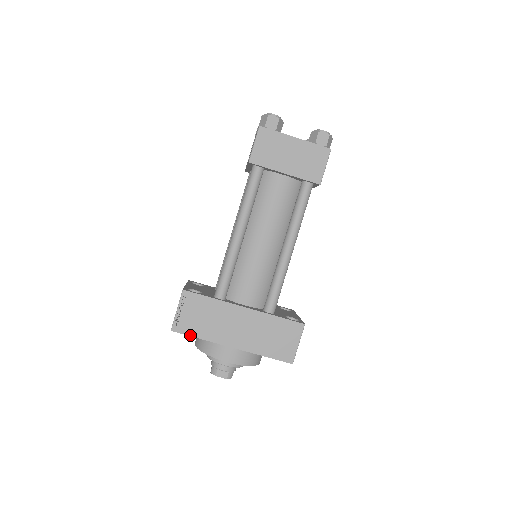
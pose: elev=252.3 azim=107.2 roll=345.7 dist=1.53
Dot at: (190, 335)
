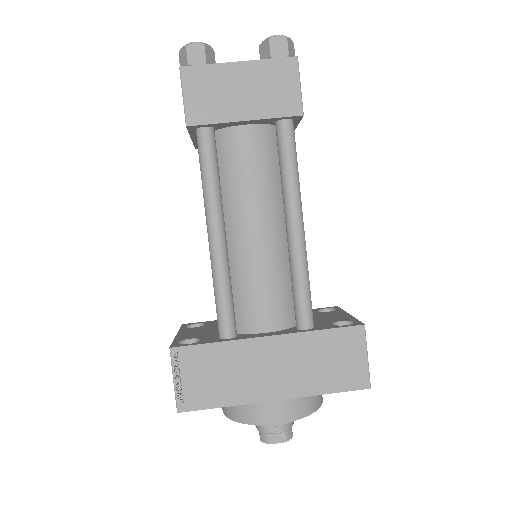
Dot at: (207, 408)
